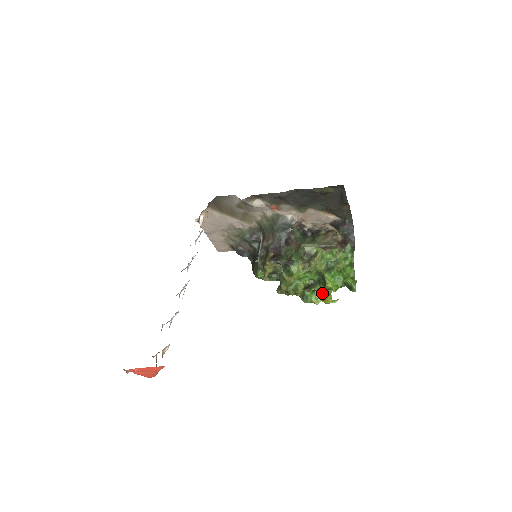
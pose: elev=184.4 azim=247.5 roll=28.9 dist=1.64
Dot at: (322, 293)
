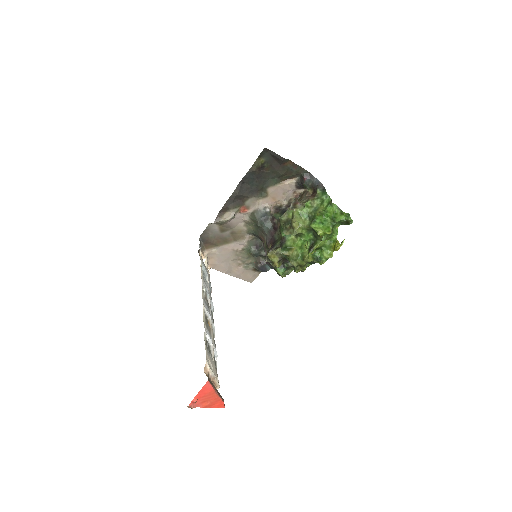
Dot at: (330, 245)
